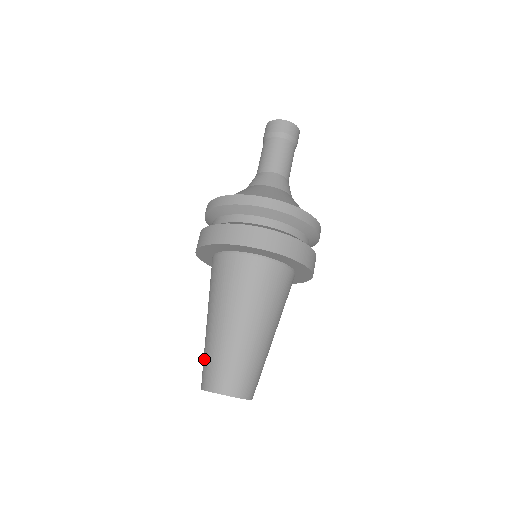
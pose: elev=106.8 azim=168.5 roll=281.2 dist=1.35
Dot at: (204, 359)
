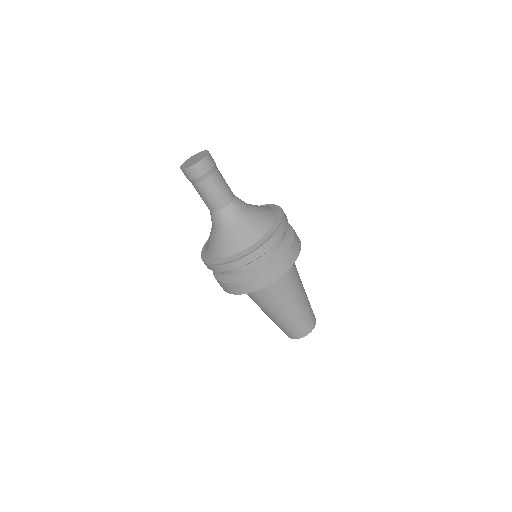
Dot at: occluded
